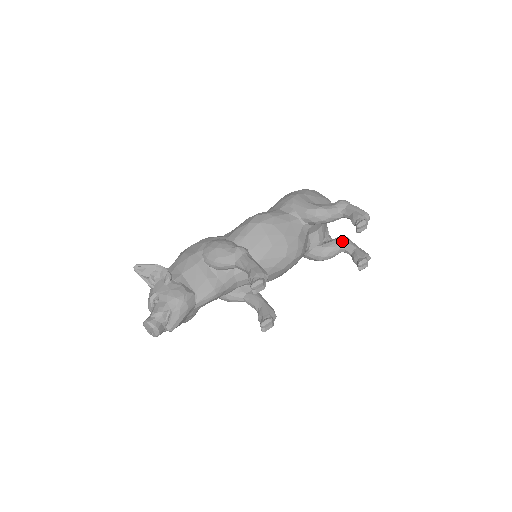
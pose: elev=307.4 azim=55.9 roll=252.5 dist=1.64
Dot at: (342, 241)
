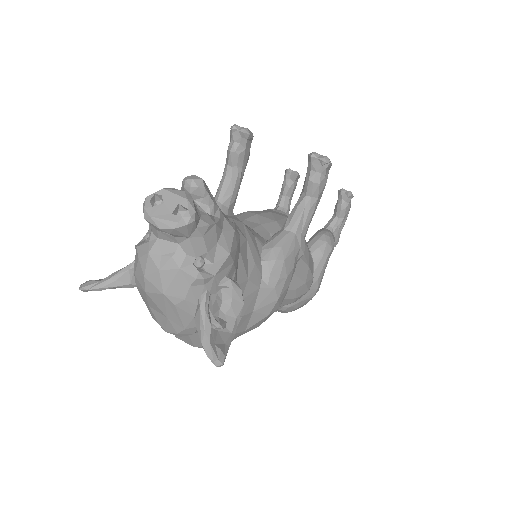
Dot at: occluded
